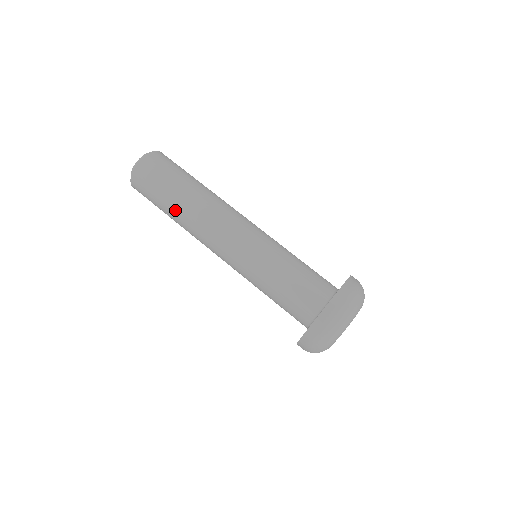
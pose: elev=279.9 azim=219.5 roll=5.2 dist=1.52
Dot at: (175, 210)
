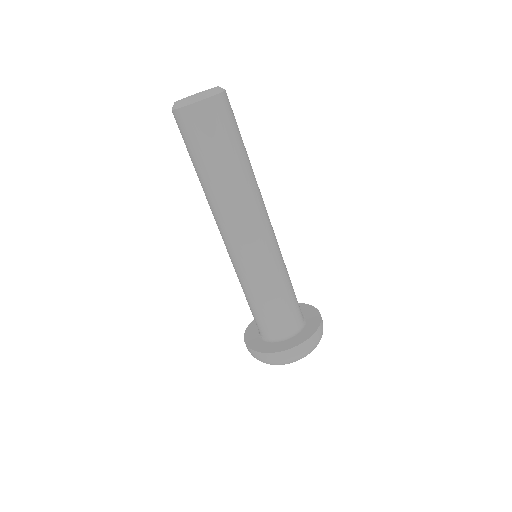
Dot at: (208, 179)
